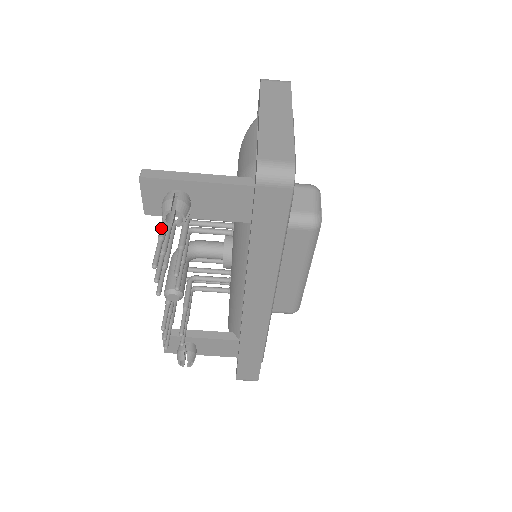
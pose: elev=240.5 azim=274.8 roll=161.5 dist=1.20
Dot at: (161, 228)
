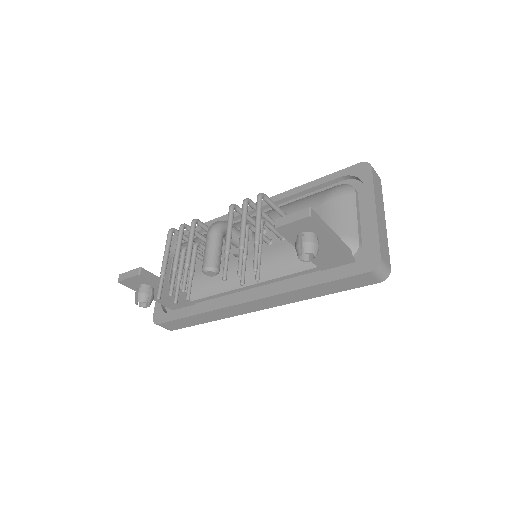
Dot at: (259, 232)
